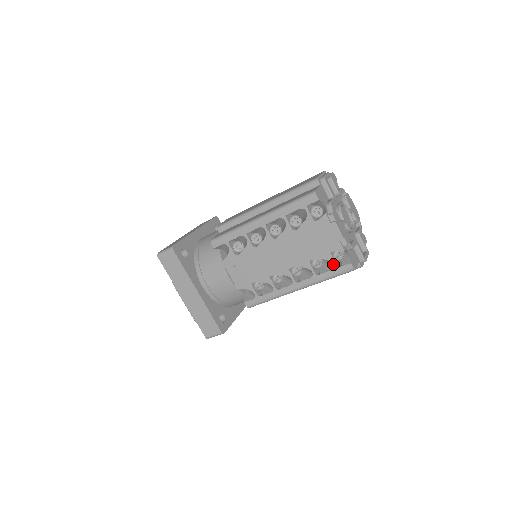
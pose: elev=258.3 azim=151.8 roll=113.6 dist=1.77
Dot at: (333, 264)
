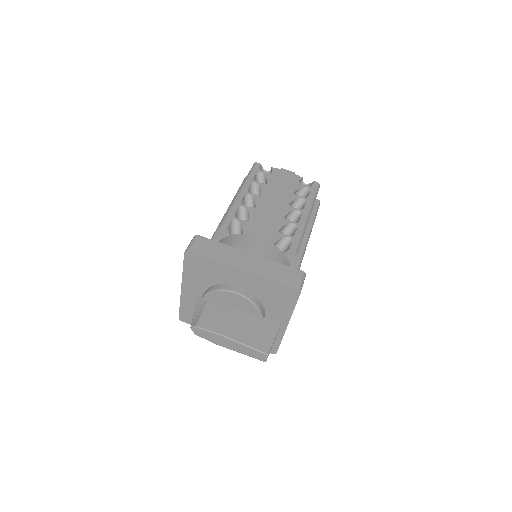
Dot at: (307, 187)
